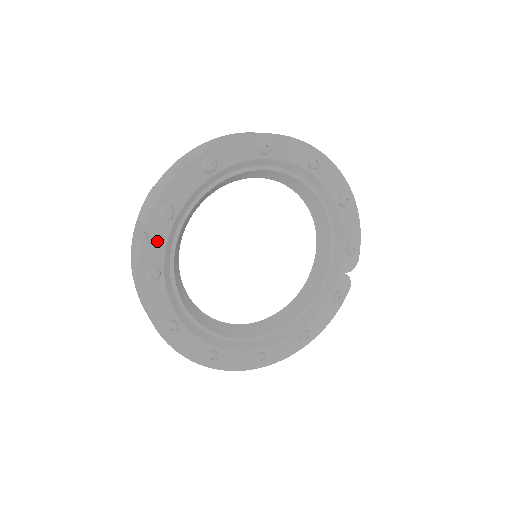
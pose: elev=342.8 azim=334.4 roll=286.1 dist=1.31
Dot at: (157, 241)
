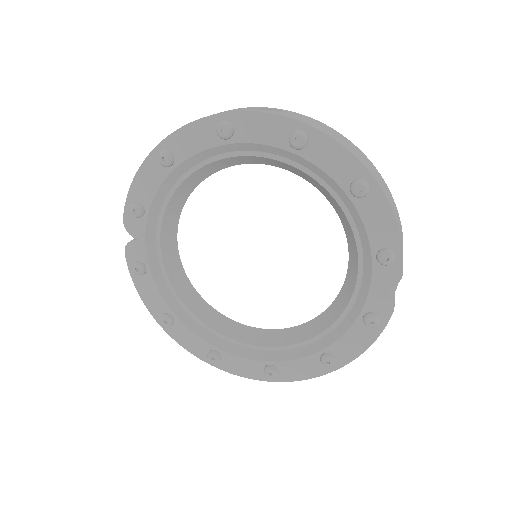
Dot at: (136, 237)
